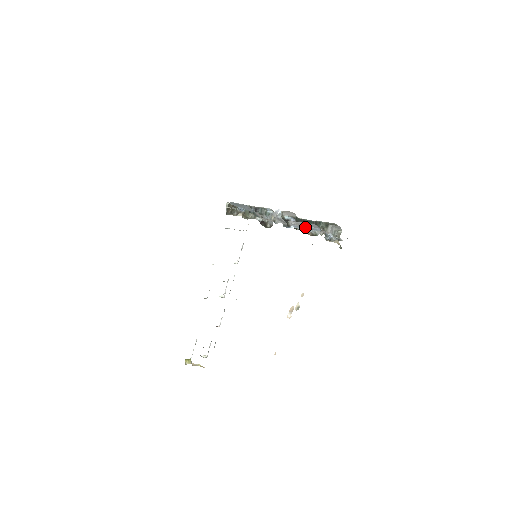
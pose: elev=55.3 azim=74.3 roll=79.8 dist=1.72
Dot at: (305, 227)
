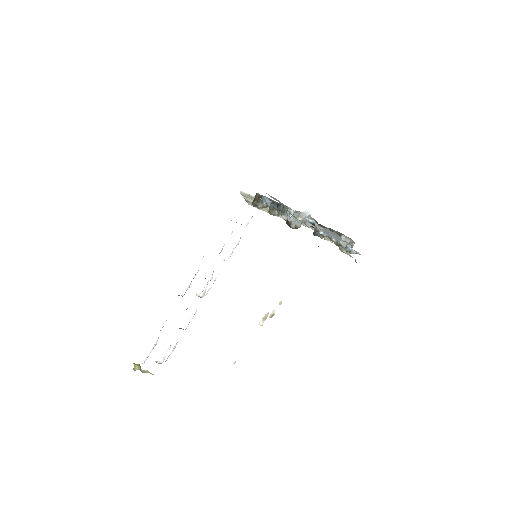
Dot at: (331, 235)
